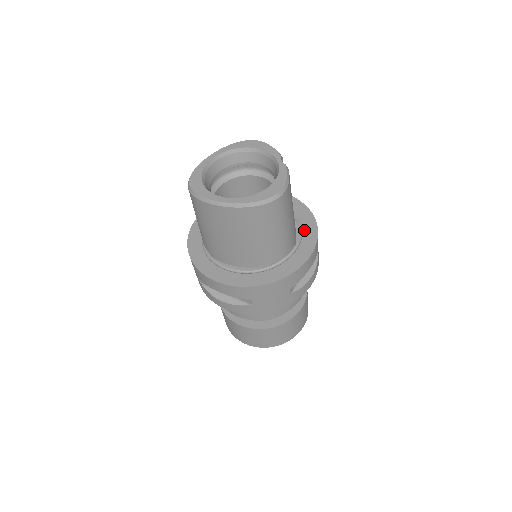
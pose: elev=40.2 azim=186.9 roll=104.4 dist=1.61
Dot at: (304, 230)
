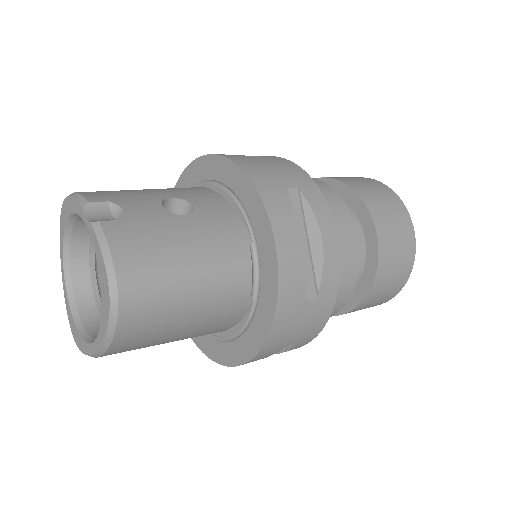
Dot at: (244, 205)
